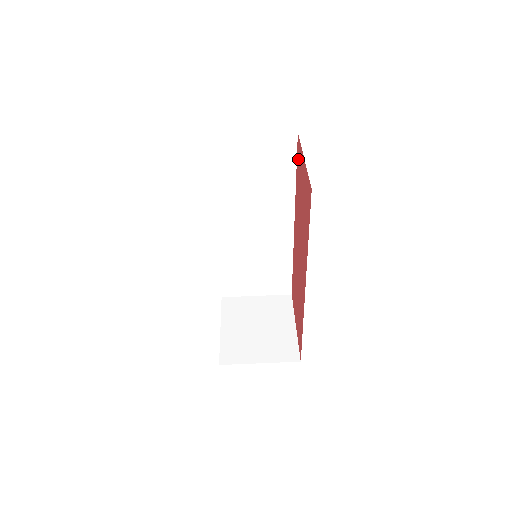
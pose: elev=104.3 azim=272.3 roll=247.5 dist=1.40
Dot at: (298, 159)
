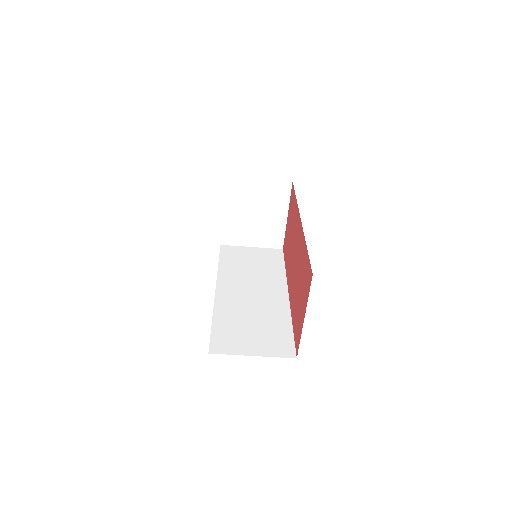
Dot at: (307, 273)
